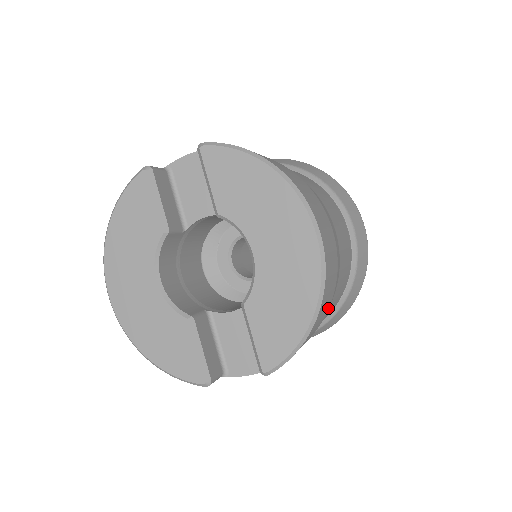
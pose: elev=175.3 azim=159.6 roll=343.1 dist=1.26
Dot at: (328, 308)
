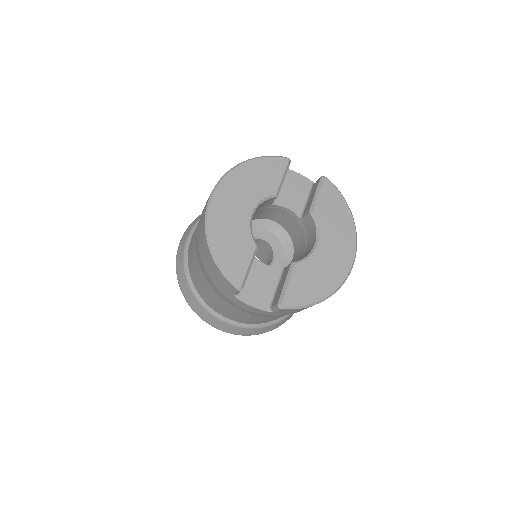
Dot at: occluded
